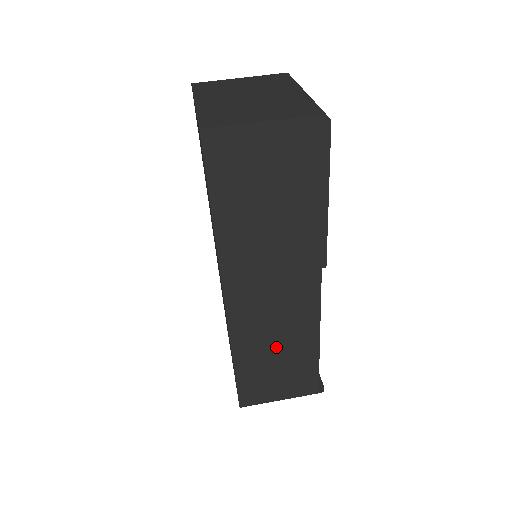
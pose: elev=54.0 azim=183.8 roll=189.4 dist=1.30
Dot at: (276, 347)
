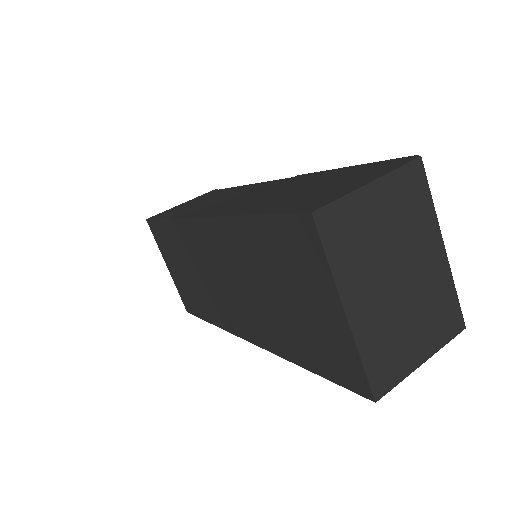
Dot at: occluded
